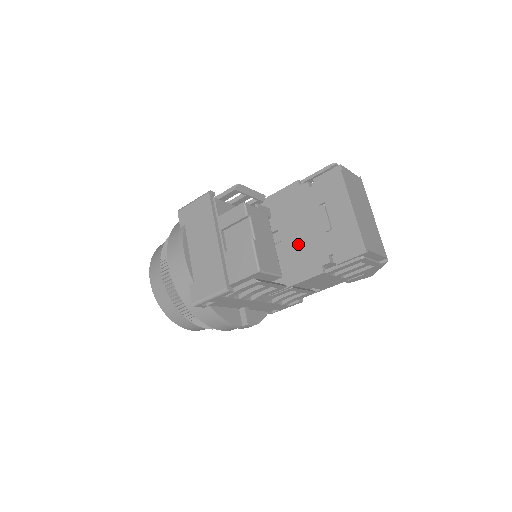
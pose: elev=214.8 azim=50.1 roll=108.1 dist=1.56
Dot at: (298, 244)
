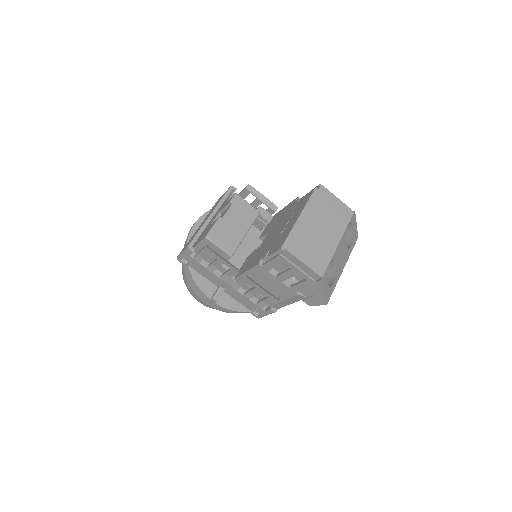
Dot at: (266, 243)
